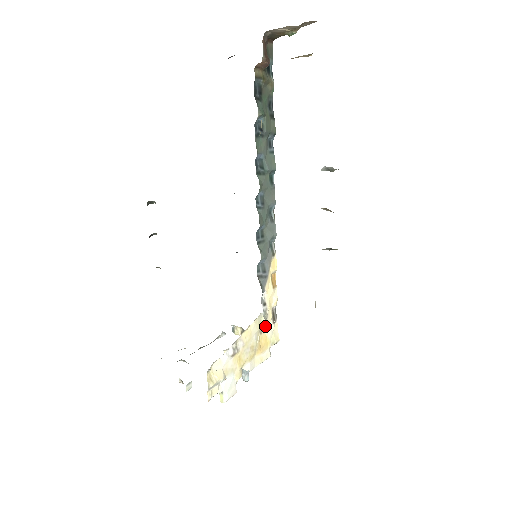
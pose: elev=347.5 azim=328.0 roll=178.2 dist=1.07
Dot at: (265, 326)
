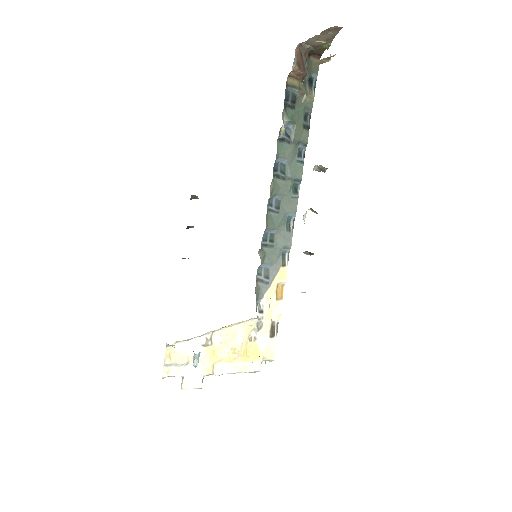
Dot at: (258, 335)
